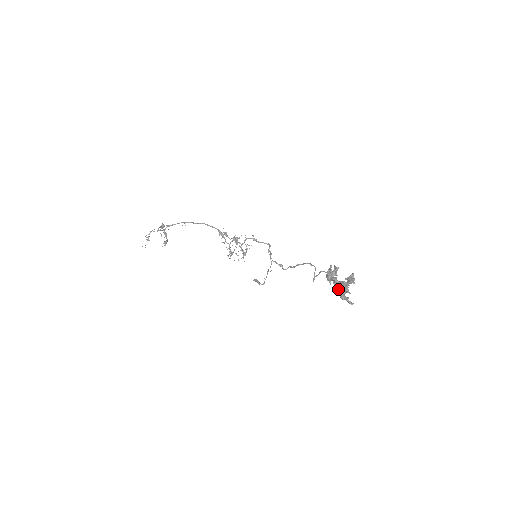
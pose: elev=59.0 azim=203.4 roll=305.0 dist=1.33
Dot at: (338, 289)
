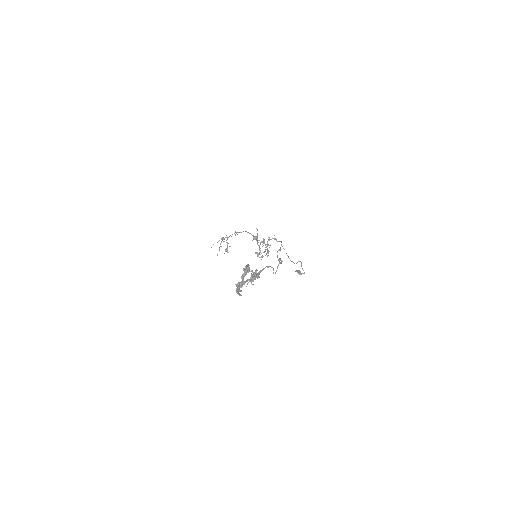
Dot at: (235, 284)
